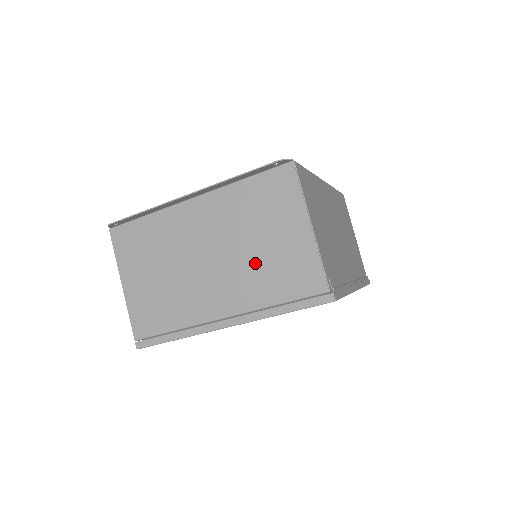
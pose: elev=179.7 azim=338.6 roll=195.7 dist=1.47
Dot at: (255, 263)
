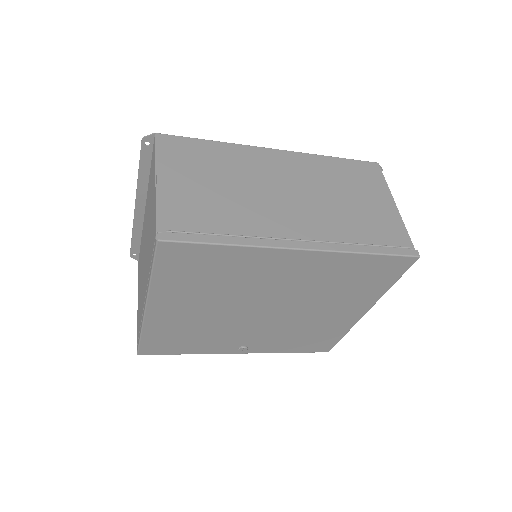
Dot at: (149, 238)
